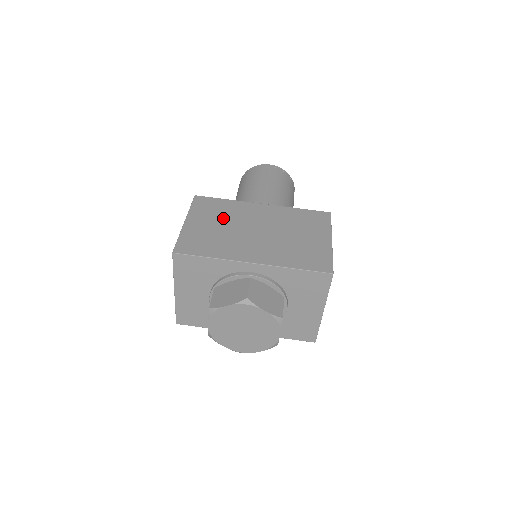
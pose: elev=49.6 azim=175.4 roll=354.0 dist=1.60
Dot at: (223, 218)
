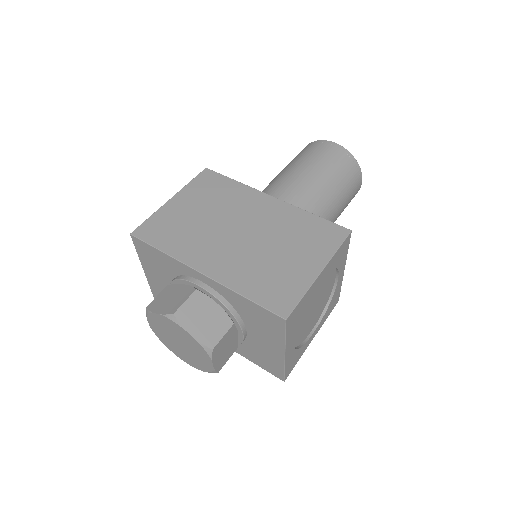
Dot at: (213, 205)
